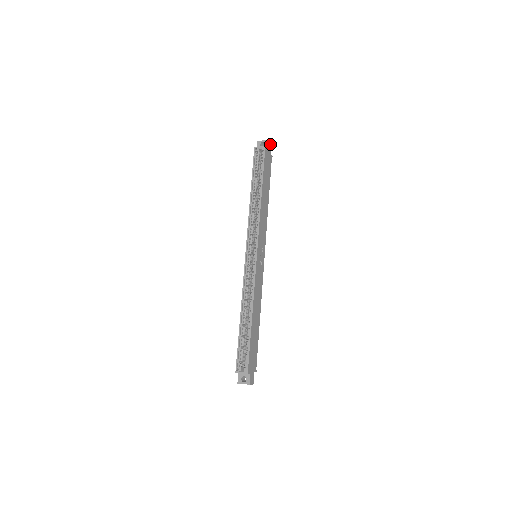
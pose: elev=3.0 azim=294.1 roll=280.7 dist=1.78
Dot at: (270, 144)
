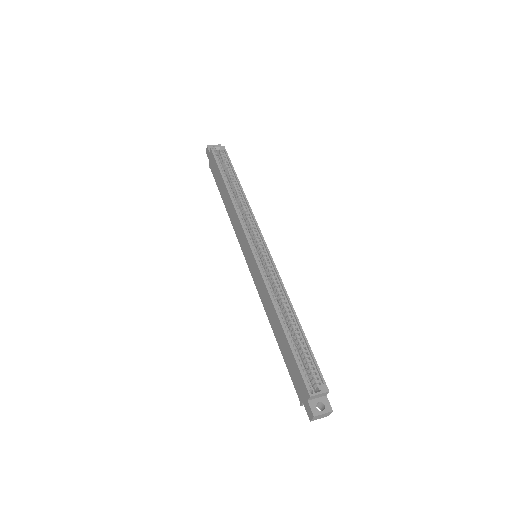
Dot at: occluded
